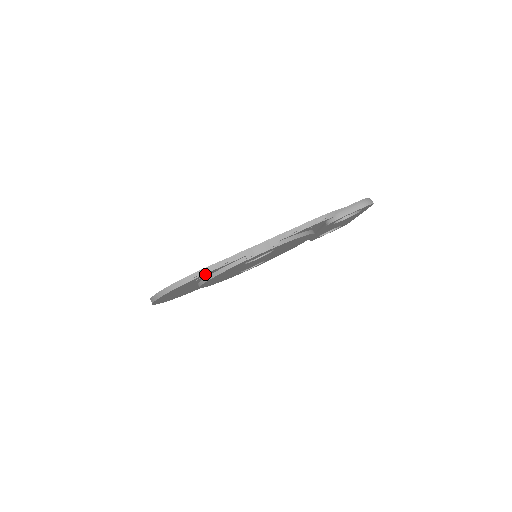
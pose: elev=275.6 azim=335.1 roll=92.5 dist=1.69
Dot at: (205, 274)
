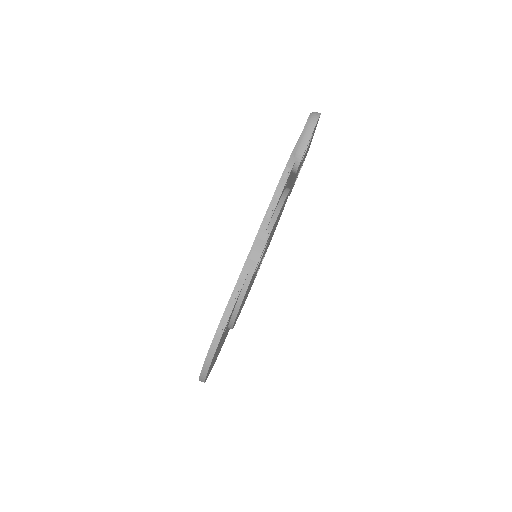
Dot at: occluded
